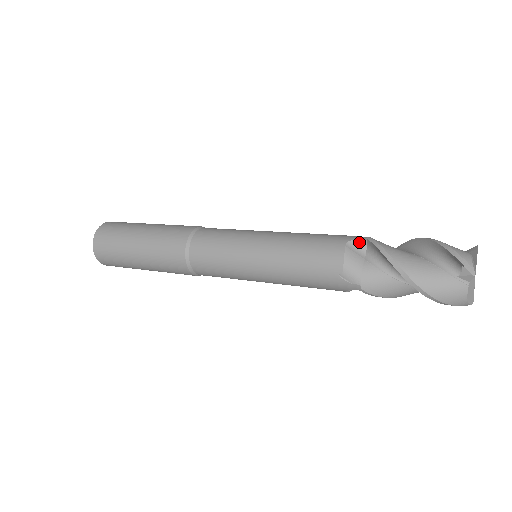
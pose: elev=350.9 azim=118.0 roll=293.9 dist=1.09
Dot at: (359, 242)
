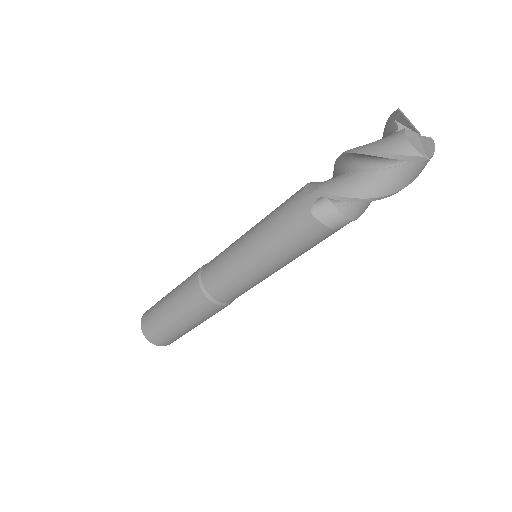
Dot at: occluded
